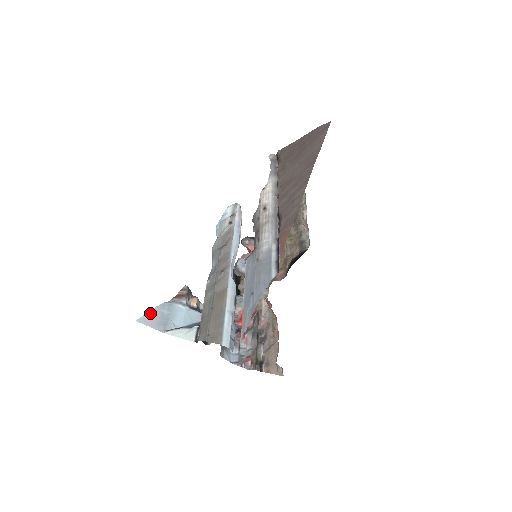
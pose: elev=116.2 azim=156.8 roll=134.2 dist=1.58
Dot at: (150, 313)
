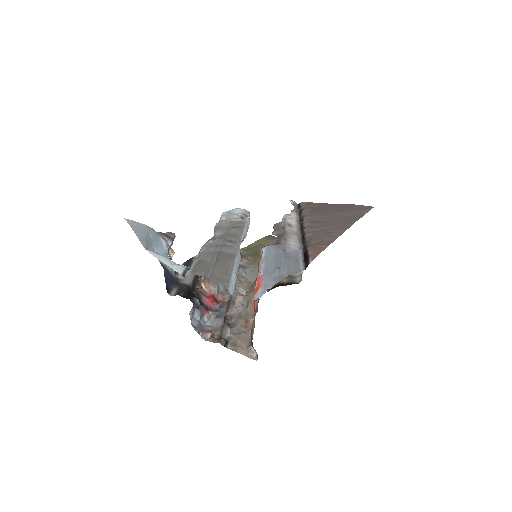
Dot at: (139, 224)
